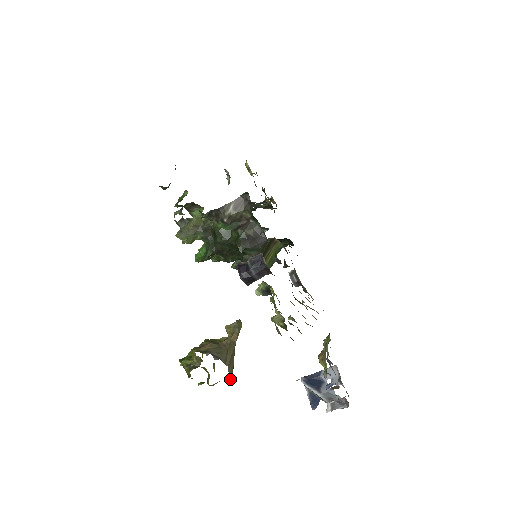
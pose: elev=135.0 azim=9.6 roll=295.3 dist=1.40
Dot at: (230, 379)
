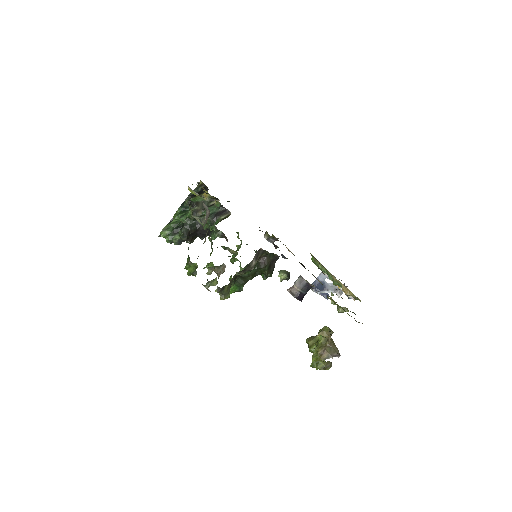
Dot at: occluded
